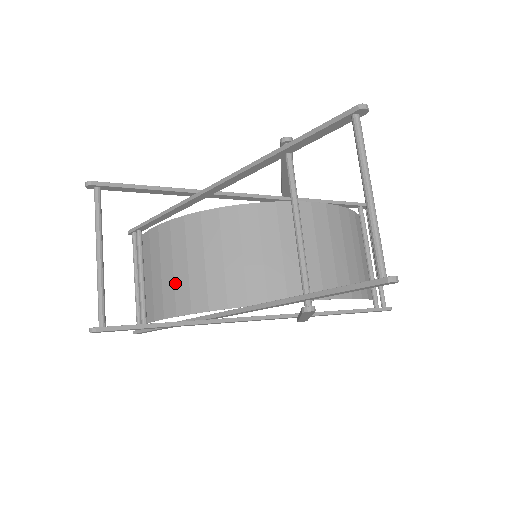
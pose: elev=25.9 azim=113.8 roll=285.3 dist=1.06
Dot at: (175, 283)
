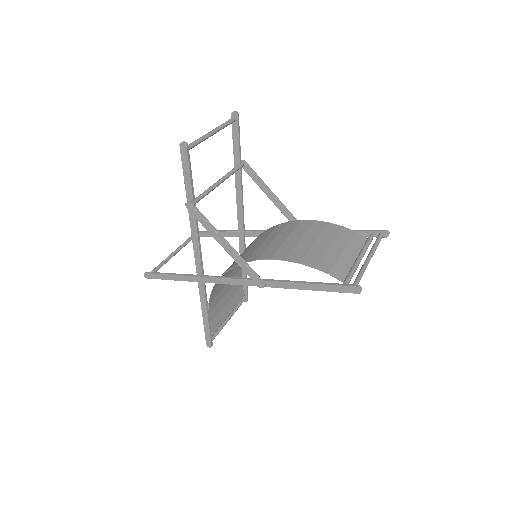
Dot at: (220, 289)
